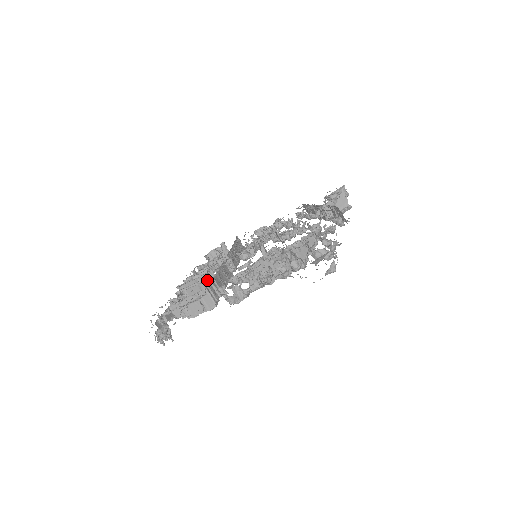
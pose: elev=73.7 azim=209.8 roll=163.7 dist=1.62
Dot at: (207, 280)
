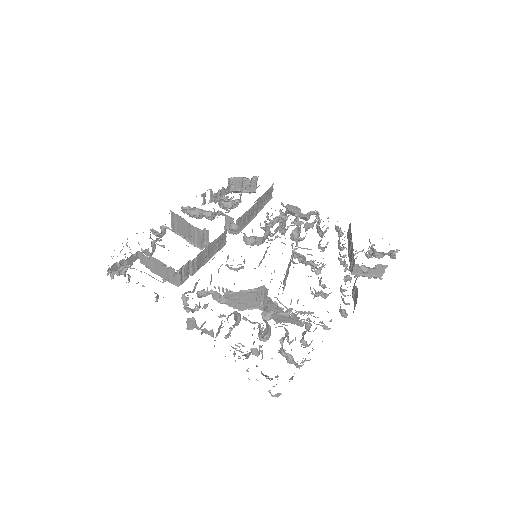
Dot at: (199, 234)
